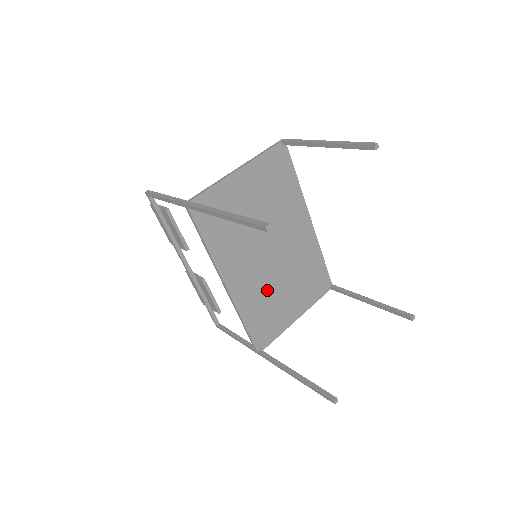
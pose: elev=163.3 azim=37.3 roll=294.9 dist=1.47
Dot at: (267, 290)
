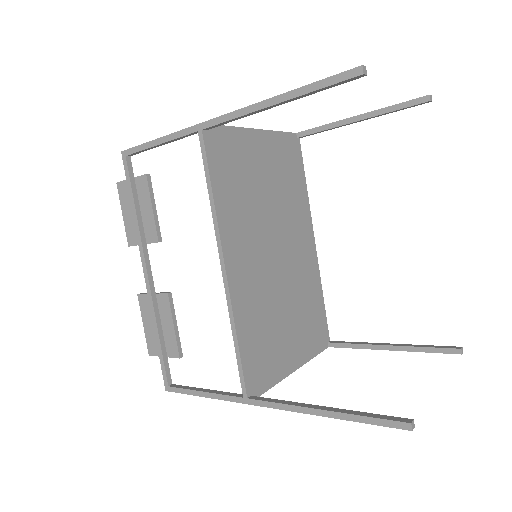
Dot at: (268, 304)
